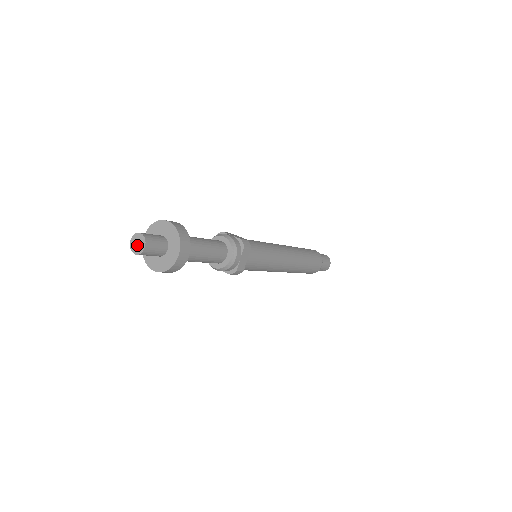
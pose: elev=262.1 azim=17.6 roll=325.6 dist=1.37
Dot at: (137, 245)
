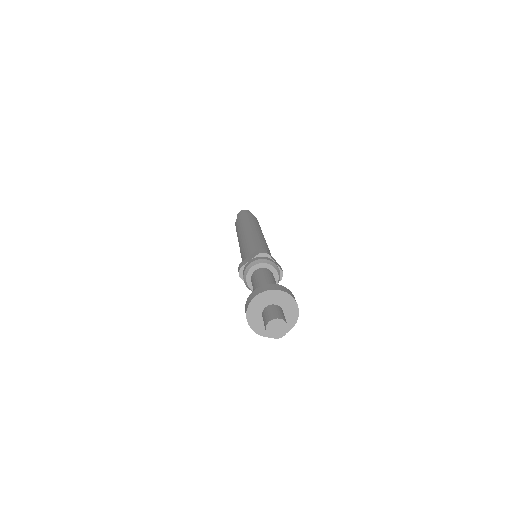
Dot at: (278, 330)
